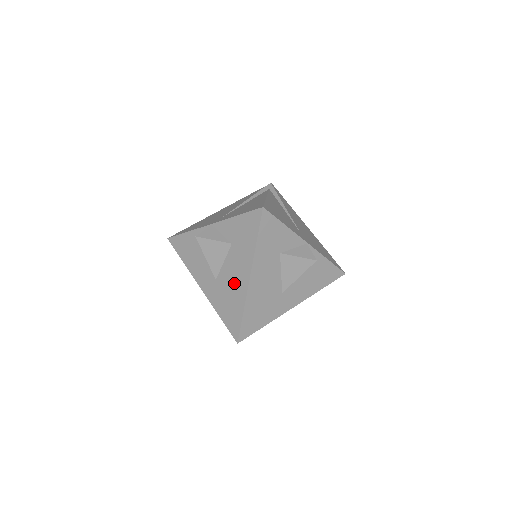
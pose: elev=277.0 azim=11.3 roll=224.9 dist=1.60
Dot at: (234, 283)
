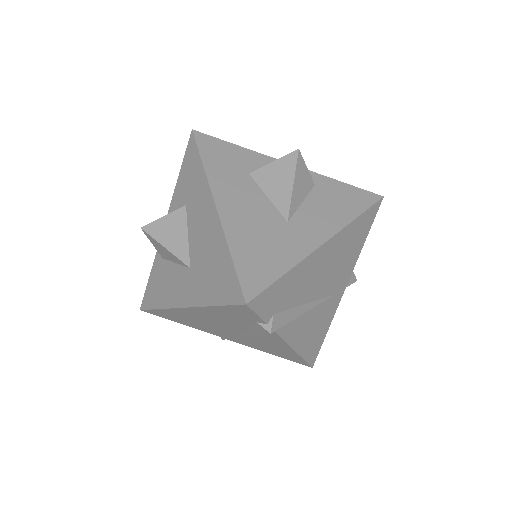
Dot at: (205, 237)
